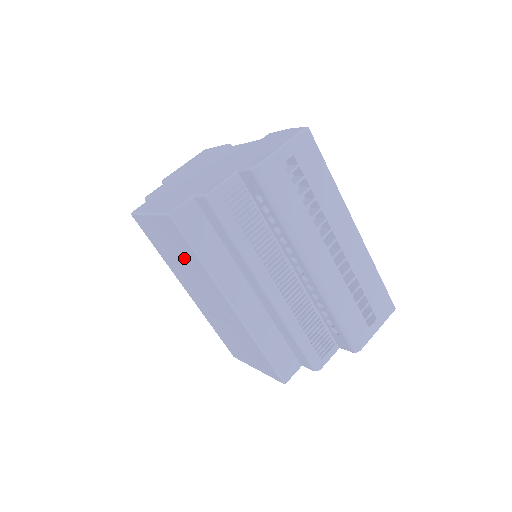
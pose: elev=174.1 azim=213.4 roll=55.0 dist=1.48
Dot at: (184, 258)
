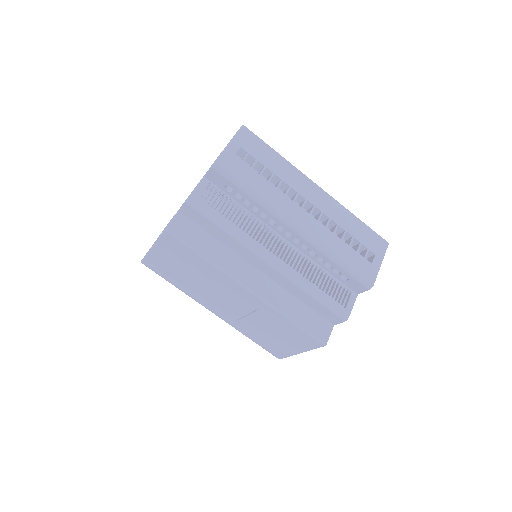
Dot at: (194, 271)
